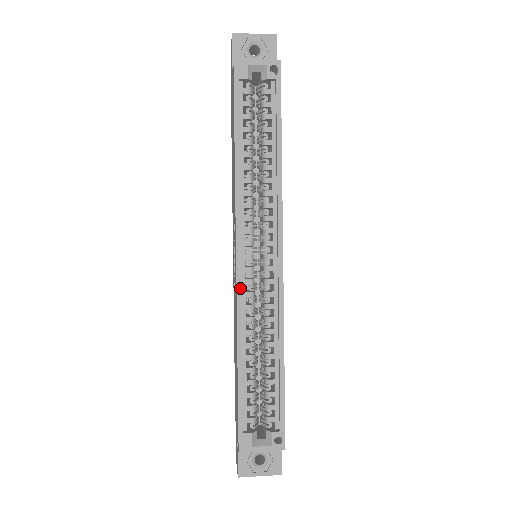
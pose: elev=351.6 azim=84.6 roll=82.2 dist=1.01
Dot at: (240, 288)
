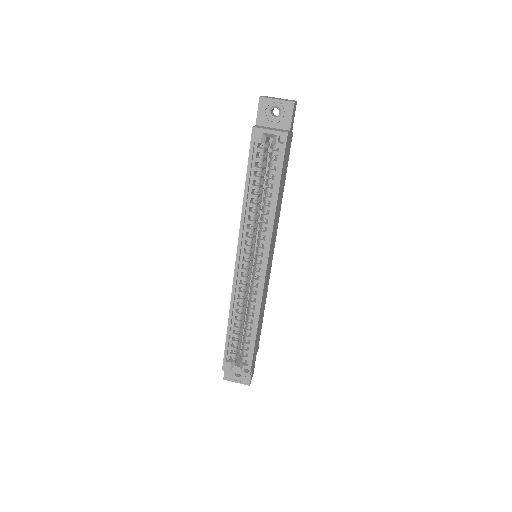
Dot at: (235, 282)
